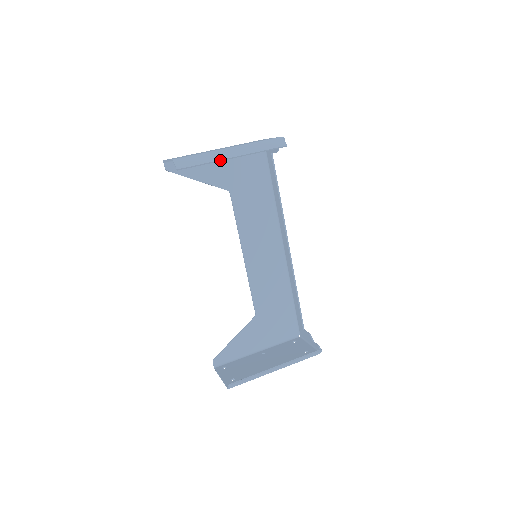
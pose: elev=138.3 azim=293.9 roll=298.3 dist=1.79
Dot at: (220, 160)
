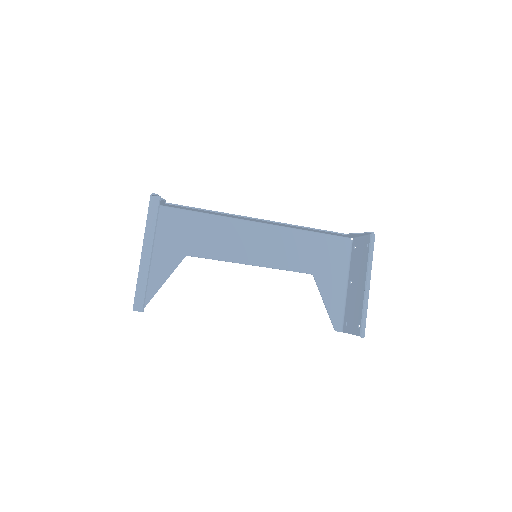
Dot at: (149, 268)
